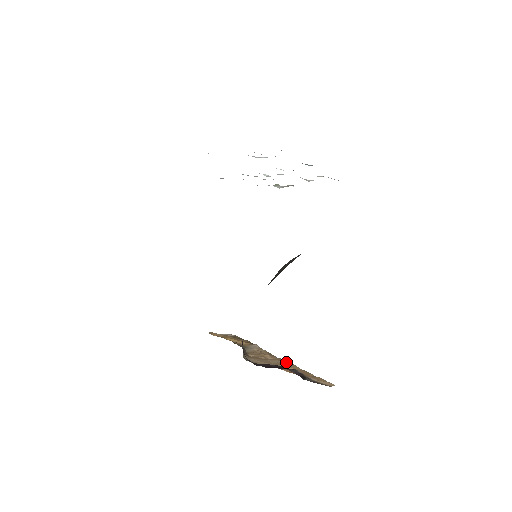
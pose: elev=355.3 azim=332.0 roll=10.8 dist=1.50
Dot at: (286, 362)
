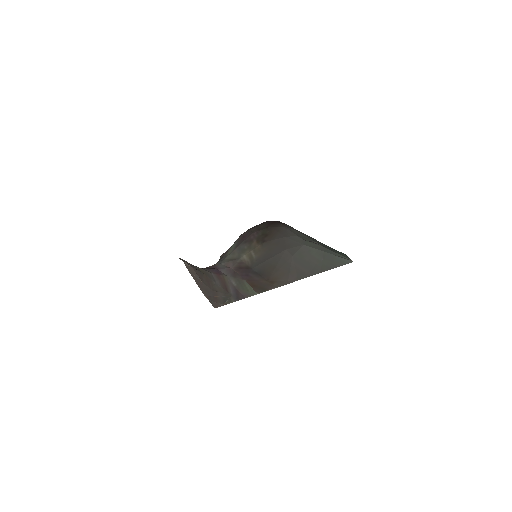
Dot at: occluded
